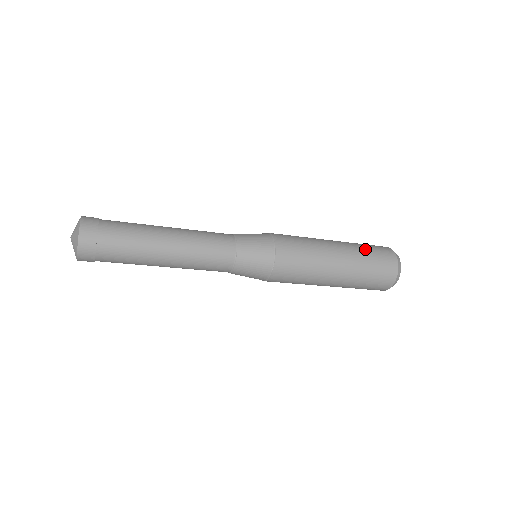
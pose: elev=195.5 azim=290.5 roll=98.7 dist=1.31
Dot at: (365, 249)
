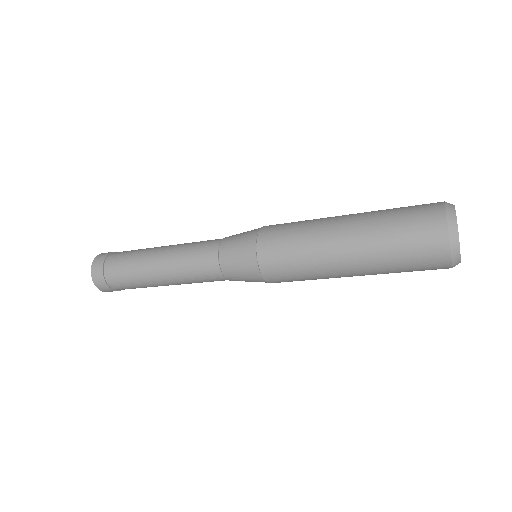
Dot at: (389, 222)
